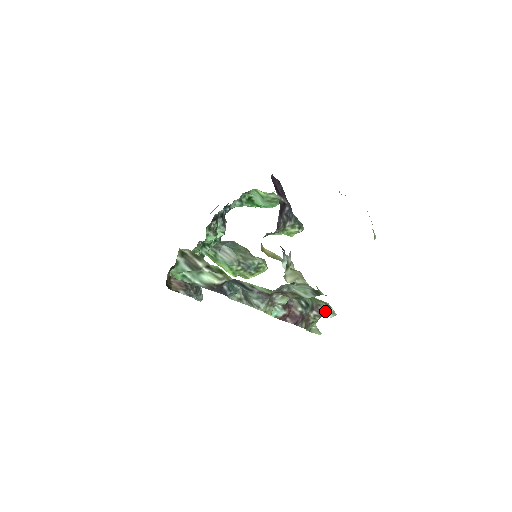
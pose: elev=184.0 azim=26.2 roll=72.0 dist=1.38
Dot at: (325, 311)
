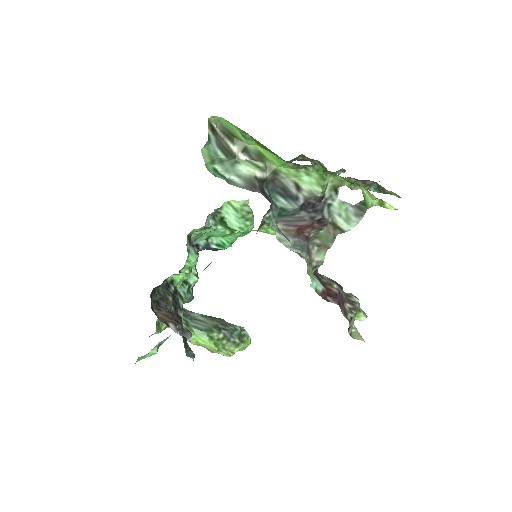
Dot at: (358, 302)
